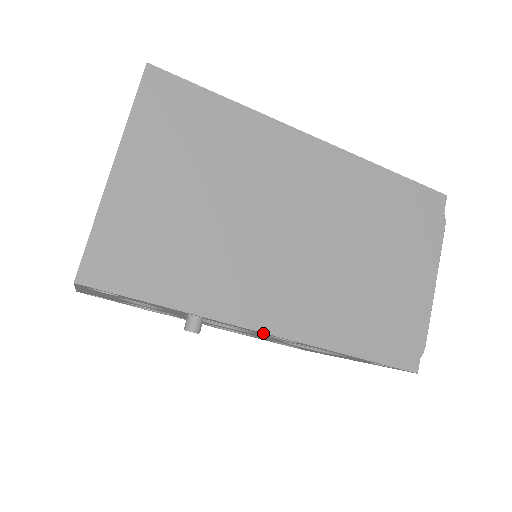
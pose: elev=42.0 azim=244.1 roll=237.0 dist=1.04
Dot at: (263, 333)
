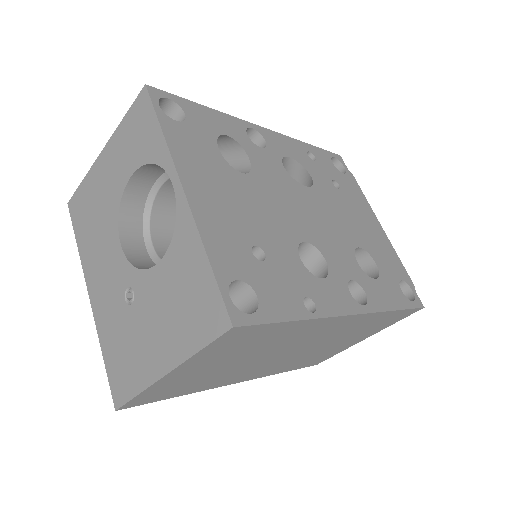
Dot at: occluded
